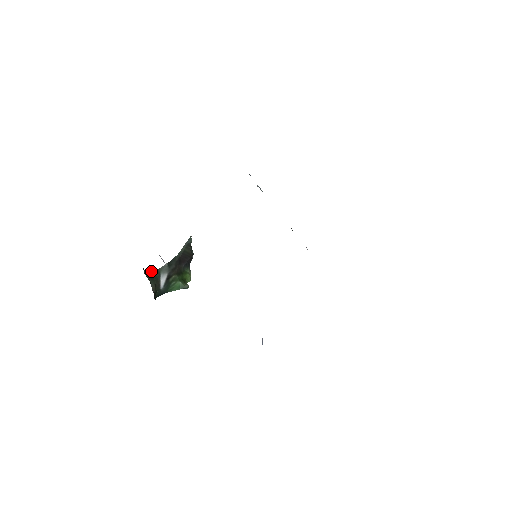
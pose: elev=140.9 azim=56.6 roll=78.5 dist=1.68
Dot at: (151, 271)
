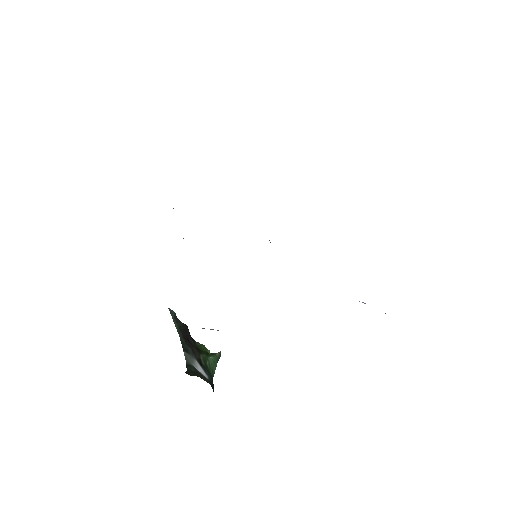
Dot at: occluded
